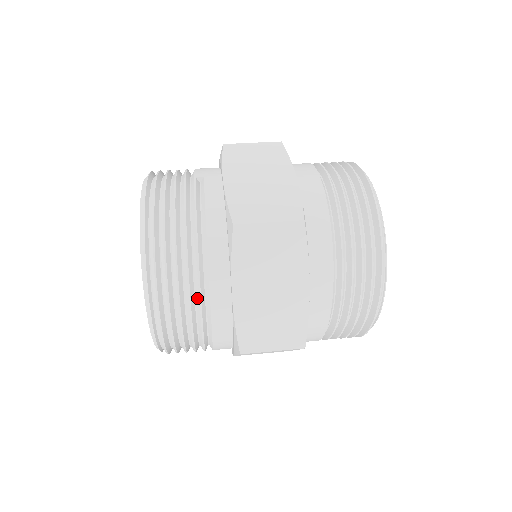
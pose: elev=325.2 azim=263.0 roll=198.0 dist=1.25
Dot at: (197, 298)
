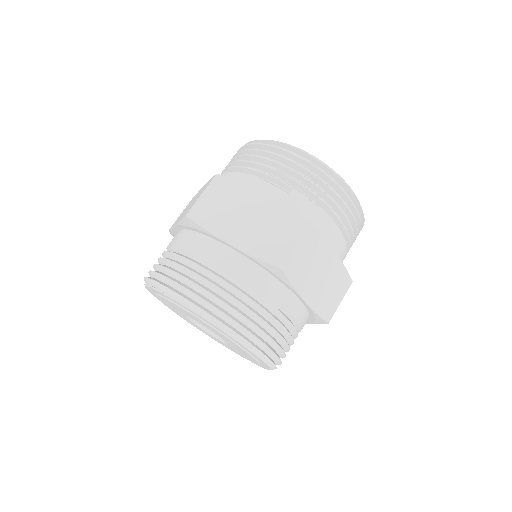
Dot at: occluded
